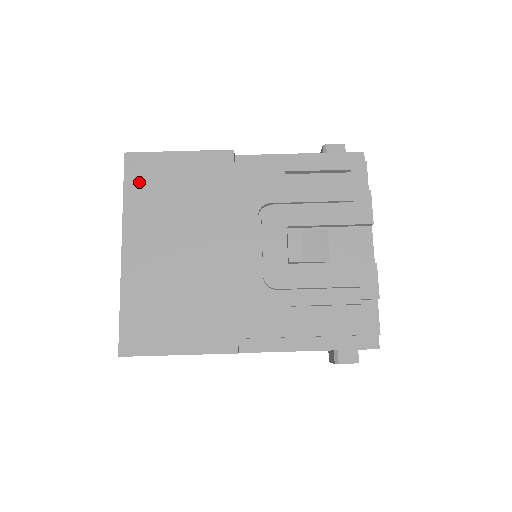
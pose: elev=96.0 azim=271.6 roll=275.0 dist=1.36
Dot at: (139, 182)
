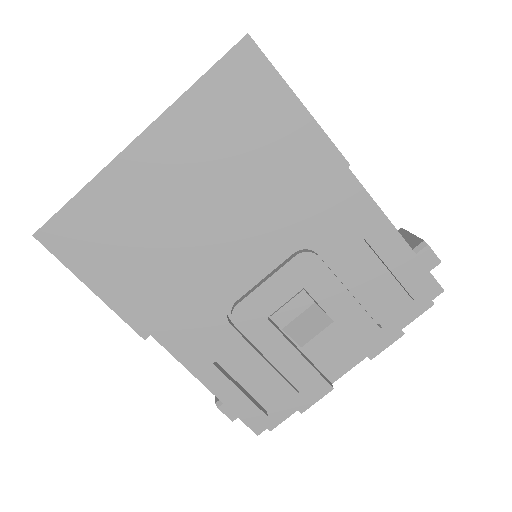
Dot at: (227, 87)
